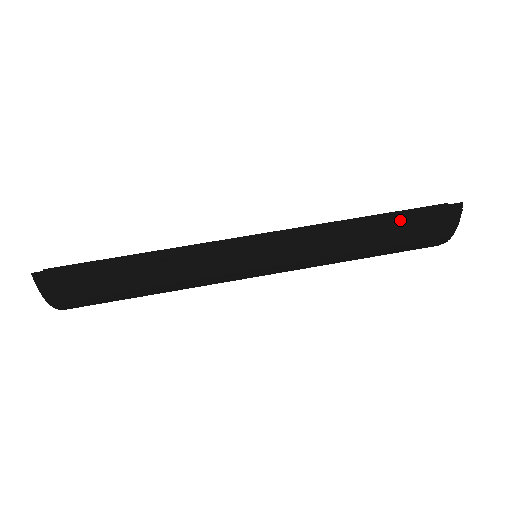
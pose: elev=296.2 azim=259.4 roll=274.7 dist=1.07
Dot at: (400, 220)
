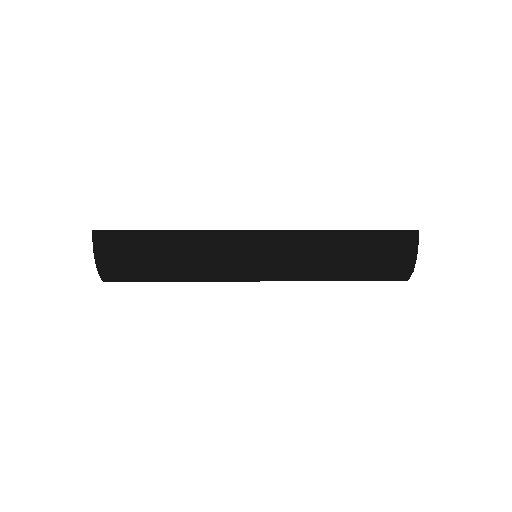
Dot at: (368, 236)
